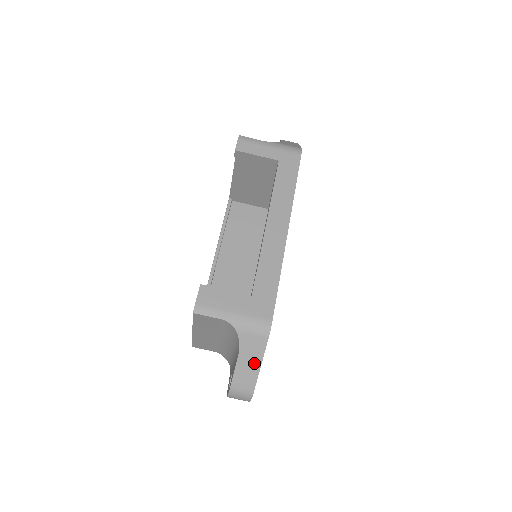
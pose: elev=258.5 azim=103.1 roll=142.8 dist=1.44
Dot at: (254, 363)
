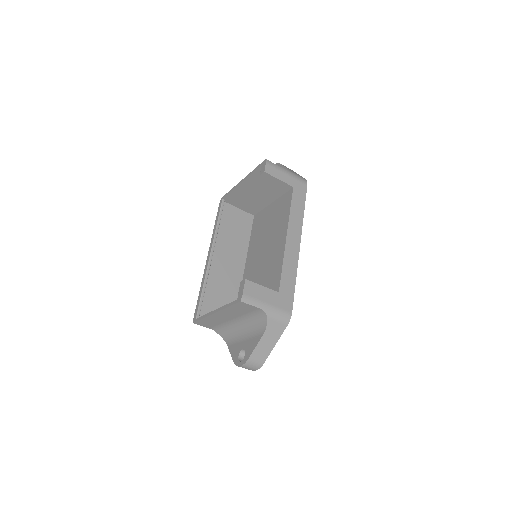
Dot at: (271, 343)
